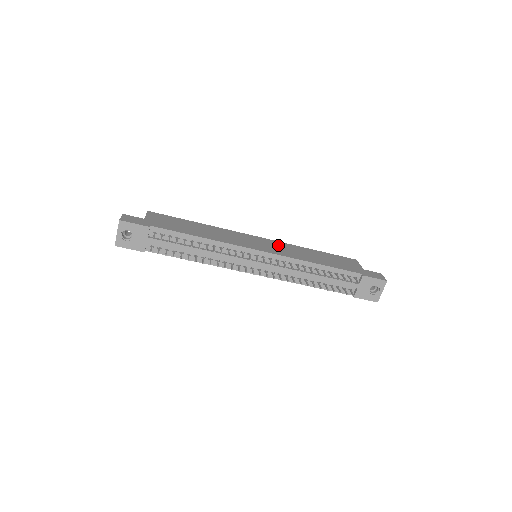
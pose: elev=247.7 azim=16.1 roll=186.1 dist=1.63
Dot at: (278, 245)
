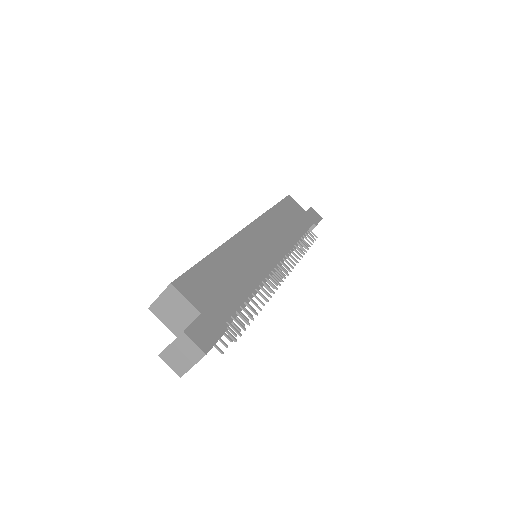
Dot at: (266, 229)
